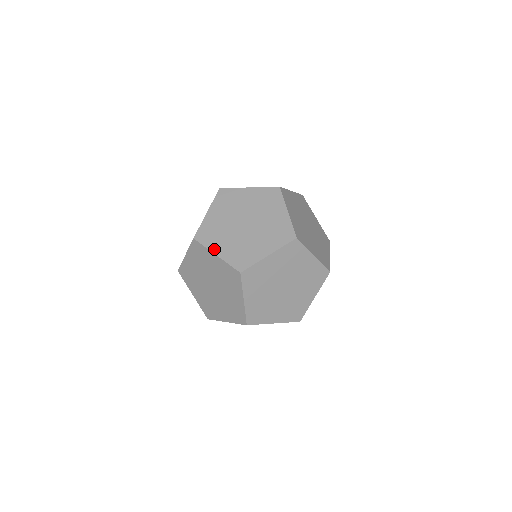
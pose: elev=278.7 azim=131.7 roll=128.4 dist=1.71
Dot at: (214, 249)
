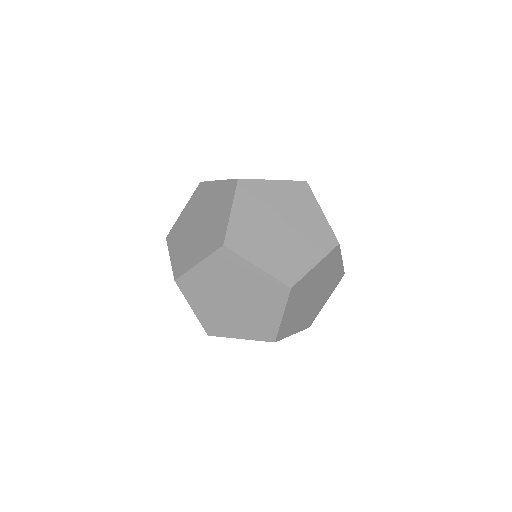
Dot at: (171, 251)
